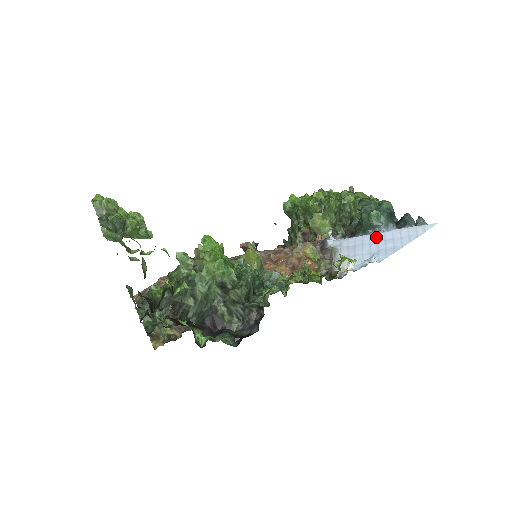
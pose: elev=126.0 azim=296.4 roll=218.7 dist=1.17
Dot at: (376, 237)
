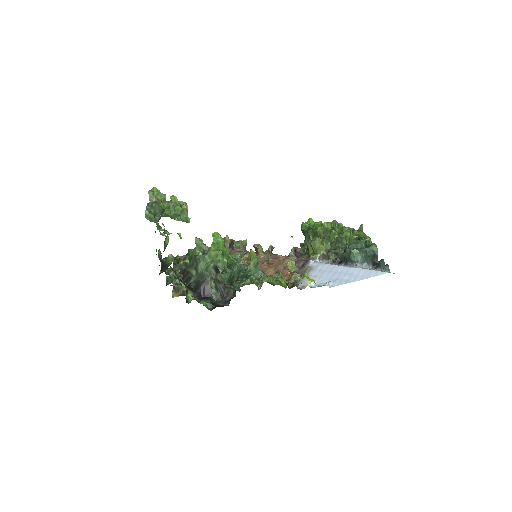
Dot at: (342, 269)
